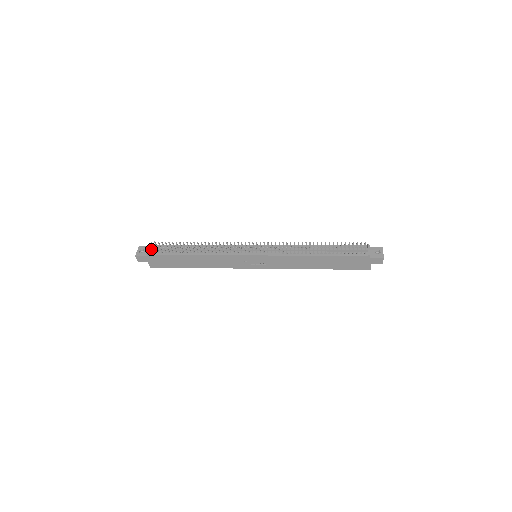
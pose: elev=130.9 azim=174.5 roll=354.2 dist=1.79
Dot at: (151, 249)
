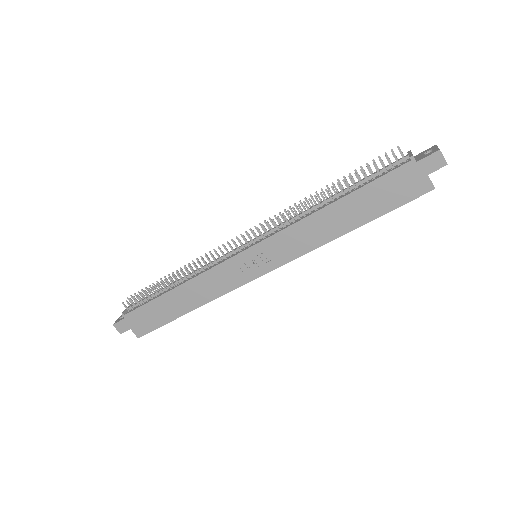
Dot at: (128, 307)
